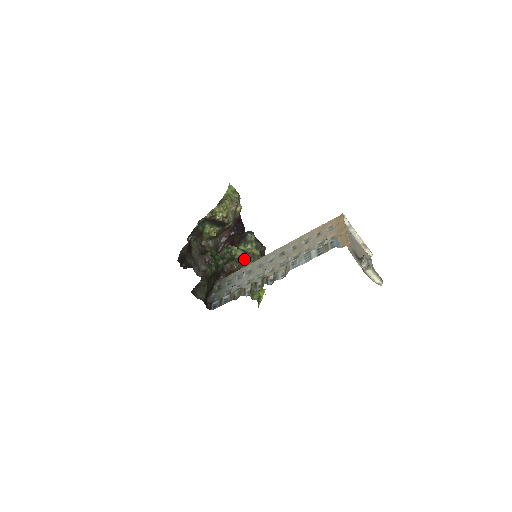
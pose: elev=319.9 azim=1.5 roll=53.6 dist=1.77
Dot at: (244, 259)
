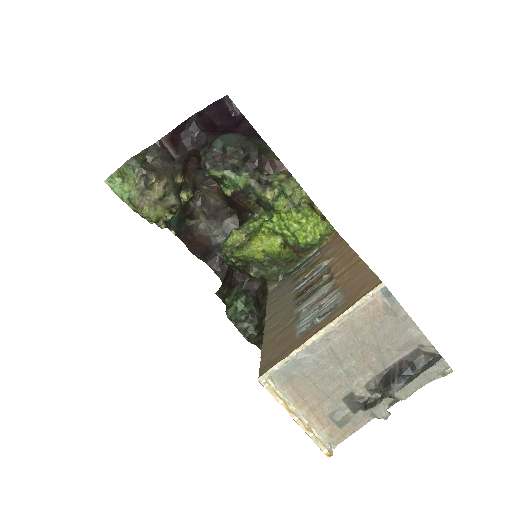
Dot at: (252, 255)
